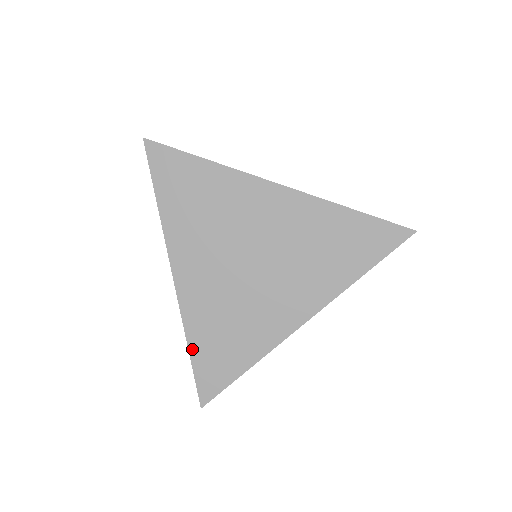
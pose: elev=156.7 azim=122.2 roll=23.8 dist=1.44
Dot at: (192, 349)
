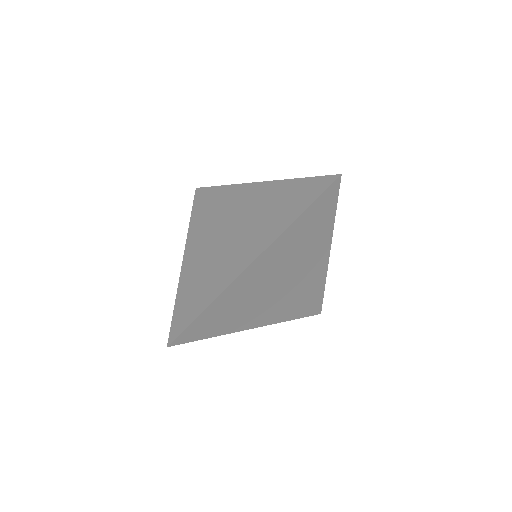
Dot at: (177, 301)
